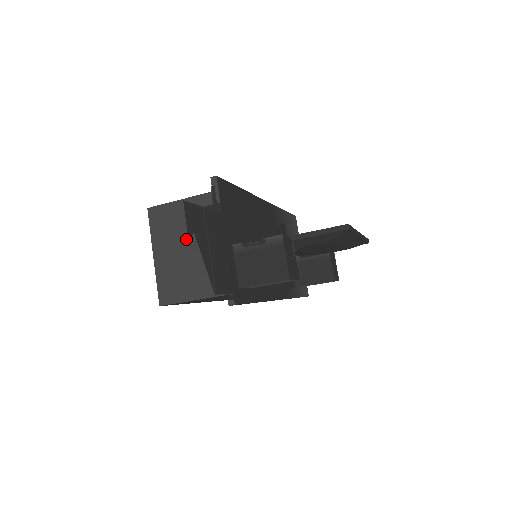
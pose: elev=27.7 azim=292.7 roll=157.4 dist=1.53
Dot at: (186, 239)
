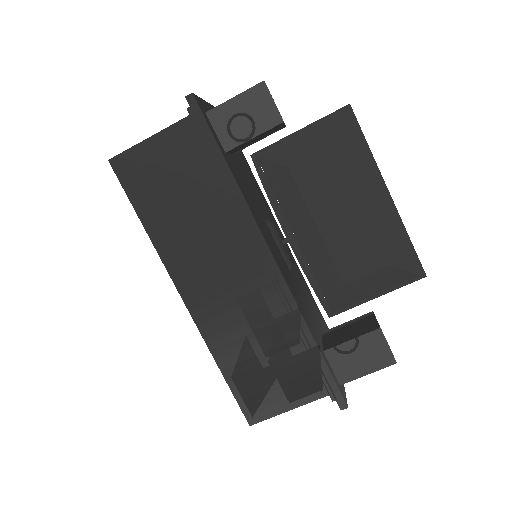
Dot at: occluded
